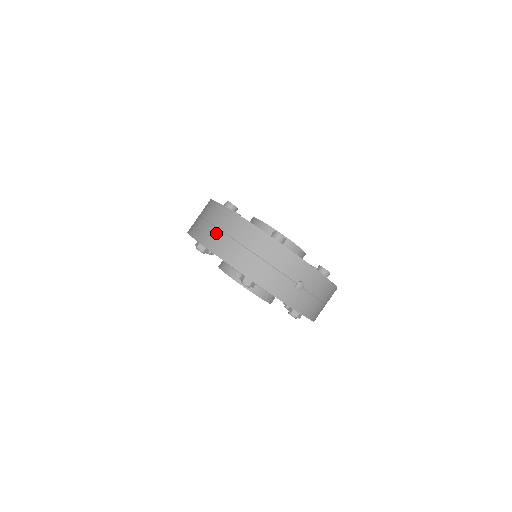
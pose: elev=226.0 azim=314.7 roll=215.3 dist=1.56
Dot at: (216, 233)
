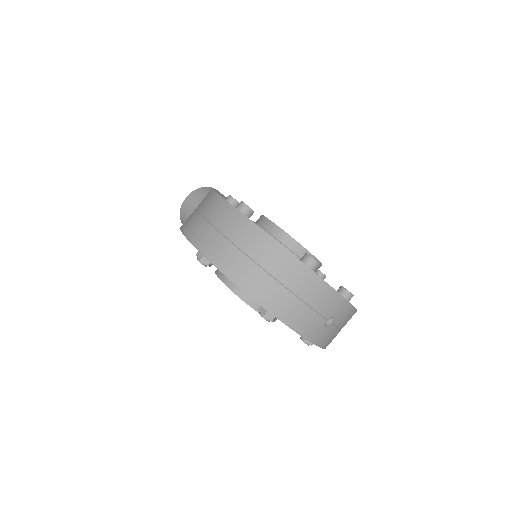
Dot at: (234, 253)
